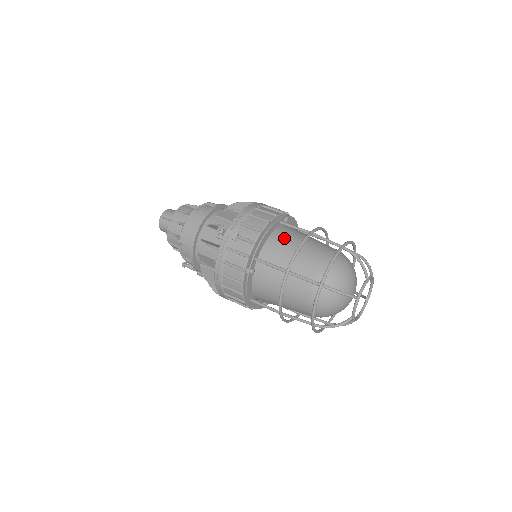
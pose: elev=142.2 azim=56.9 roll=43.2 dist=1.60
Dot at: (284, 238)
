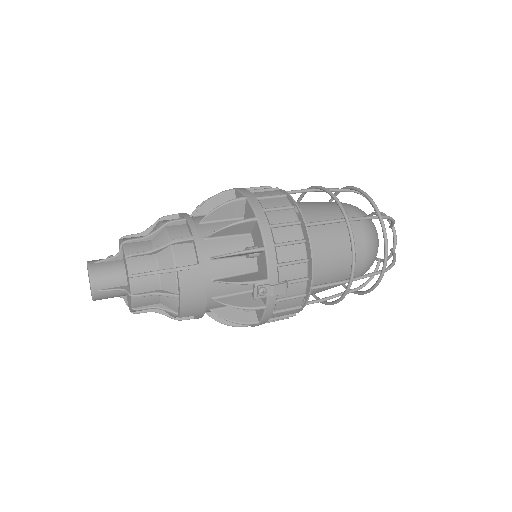
Dot at: (318, 242)
